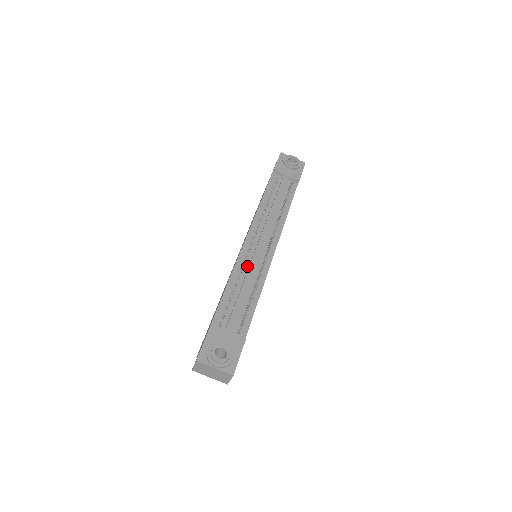
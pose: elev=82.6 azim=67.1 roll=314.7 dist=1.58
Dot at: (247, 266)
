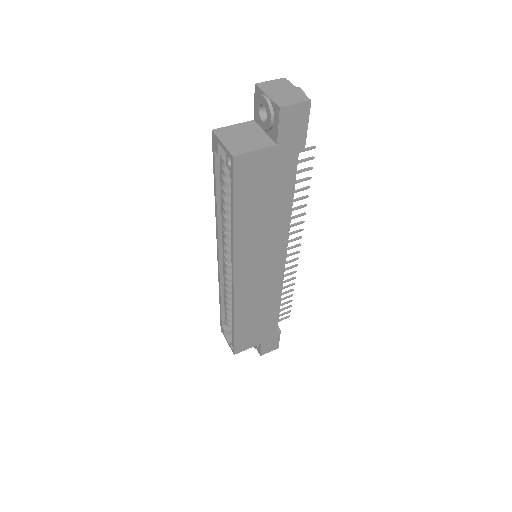
Dot at: occluded
